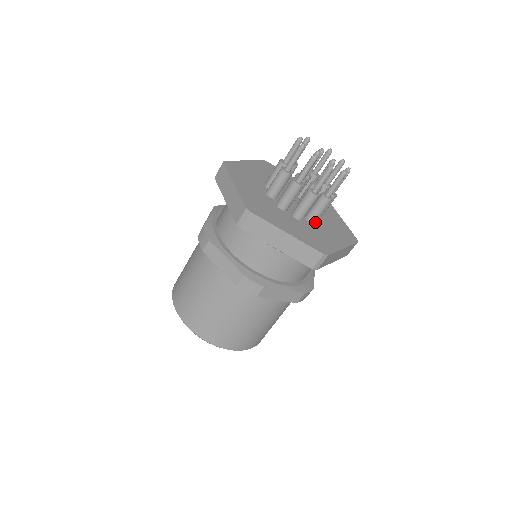
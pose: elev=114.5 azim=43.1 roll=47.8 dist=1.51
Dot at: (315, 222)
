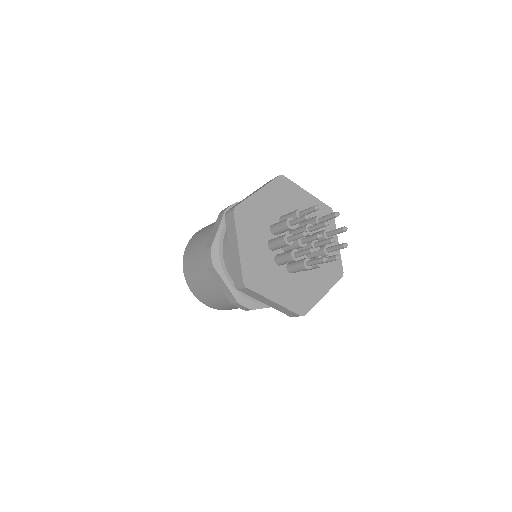
Dot at: (306, 270)
